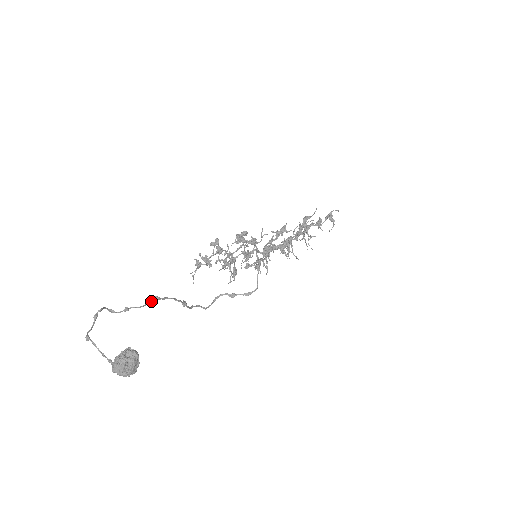
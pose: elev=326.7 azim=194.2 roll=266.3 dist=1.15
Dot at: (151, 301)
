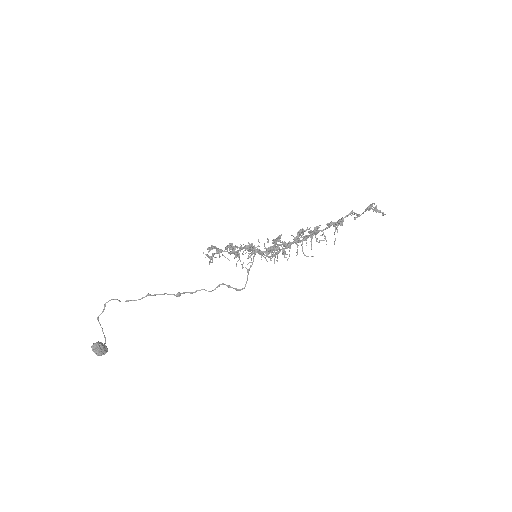
Dot at: (144, 297)
